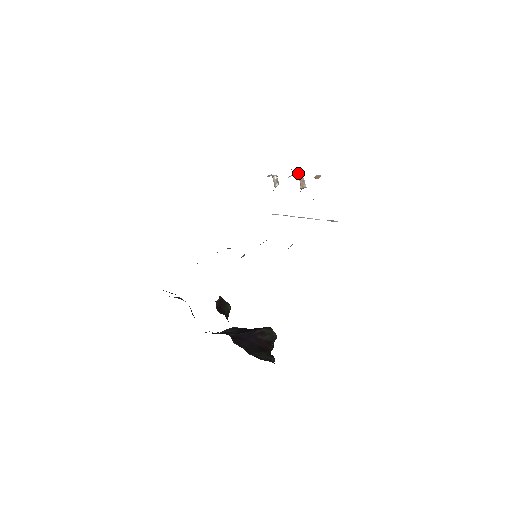
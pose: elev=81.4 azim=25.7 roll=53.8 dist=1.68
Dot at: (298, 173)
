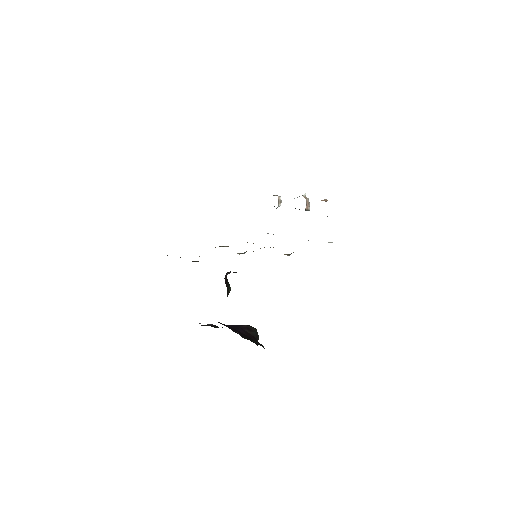
Dot at: (305, 196)
